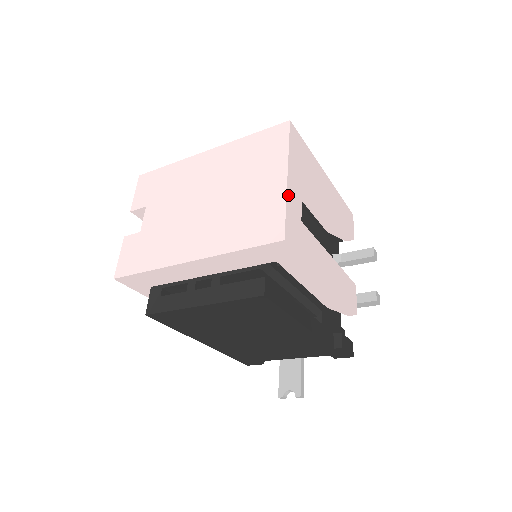
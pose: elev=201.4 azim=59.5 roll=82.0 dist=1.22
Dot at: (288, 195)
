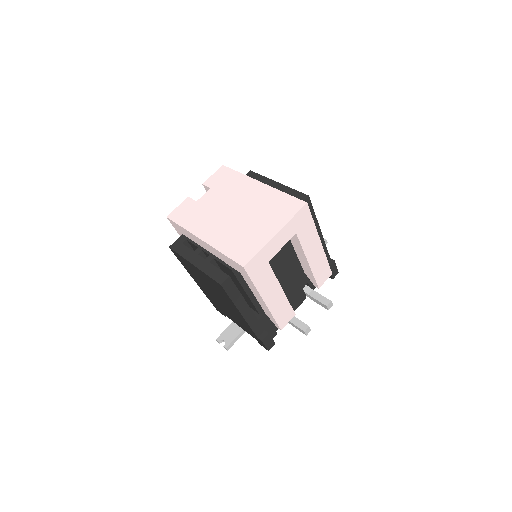
Dot at: (268, 245)
